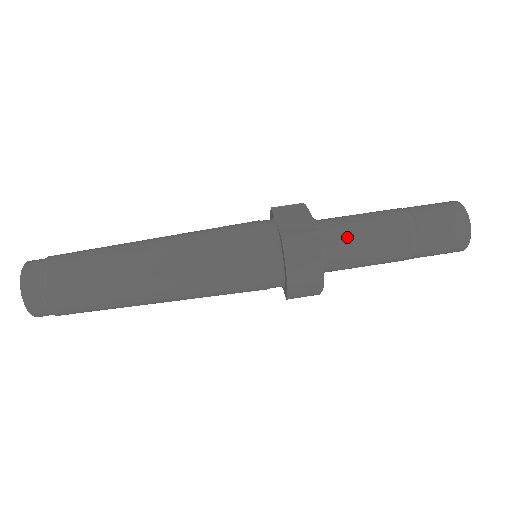
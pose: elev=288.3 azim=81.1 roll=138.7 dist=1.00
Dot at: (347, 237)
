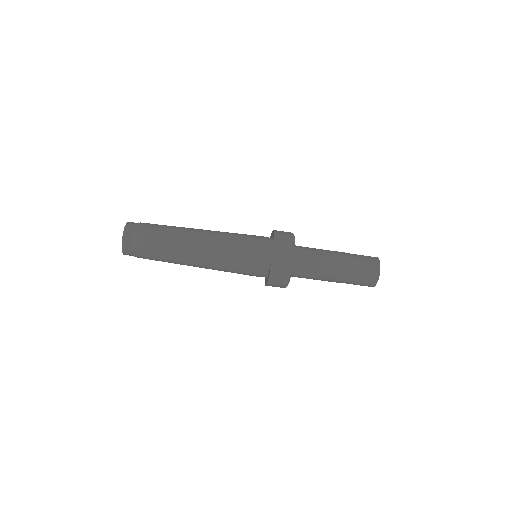
Dot at: (307, 273)
